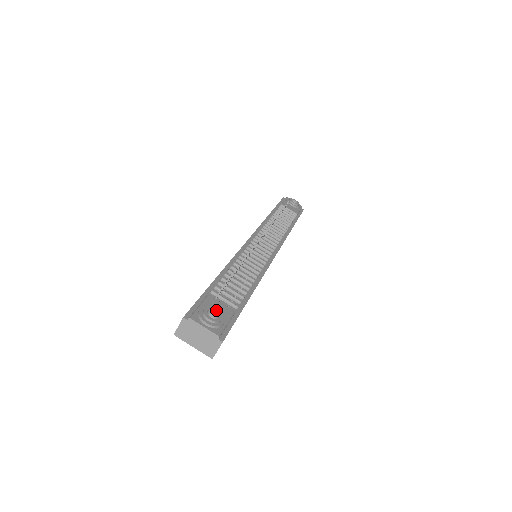
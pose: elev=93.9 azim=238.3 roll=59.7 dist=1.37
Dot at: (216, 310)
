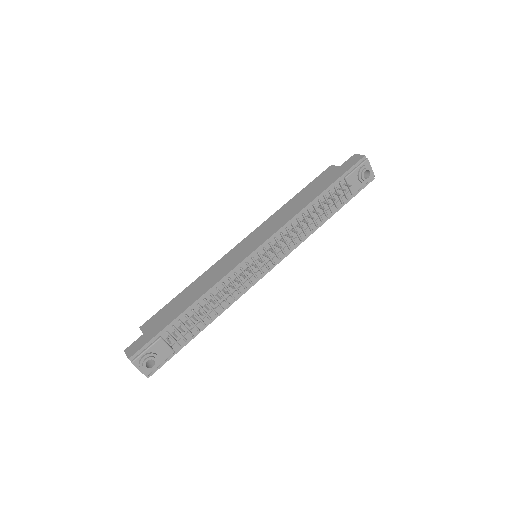
Dot at: (155, 360)
